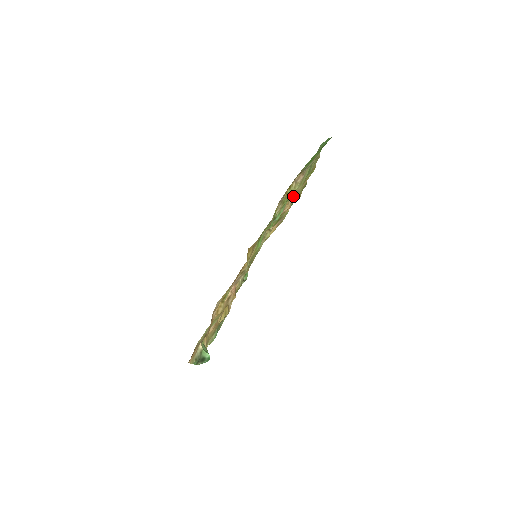
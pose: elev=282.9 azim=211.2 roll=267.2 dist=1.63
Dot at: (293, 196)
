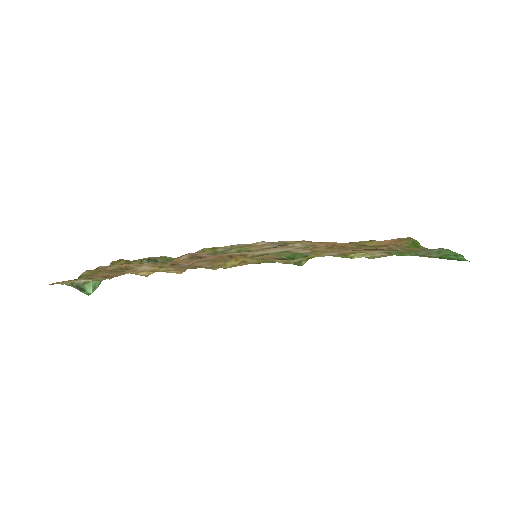
Dot at: occluded
